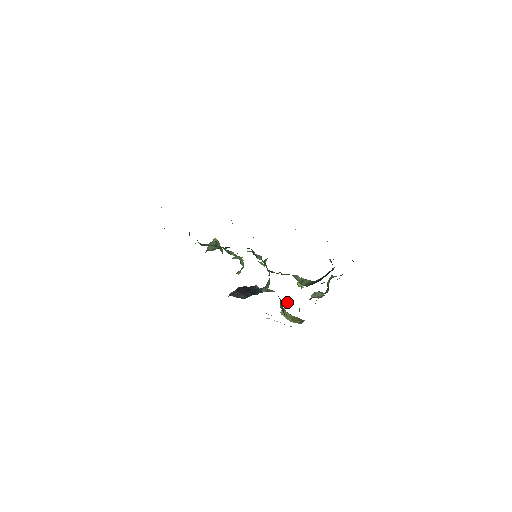
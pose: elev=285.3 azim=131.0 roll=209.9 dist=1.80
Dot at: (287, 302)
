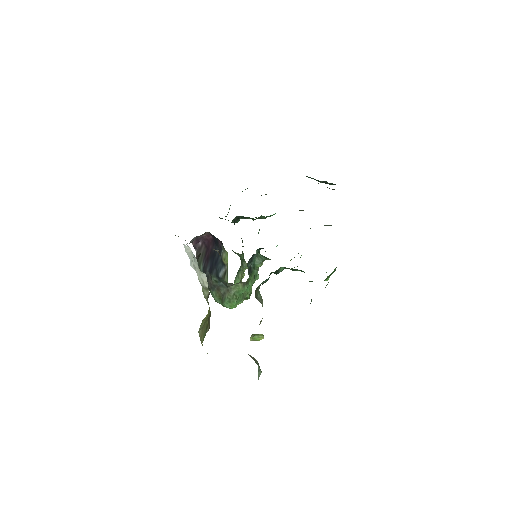
Dot at: occluded
